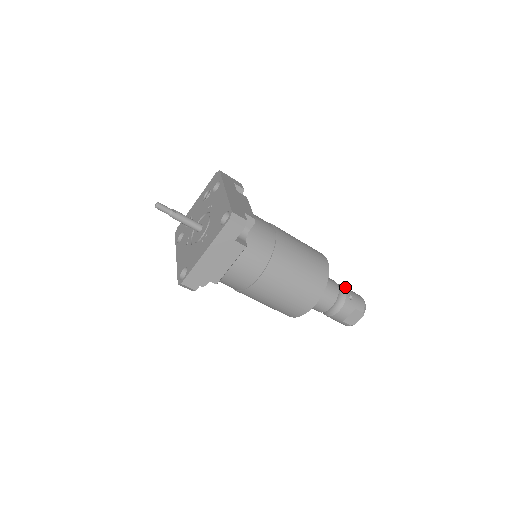
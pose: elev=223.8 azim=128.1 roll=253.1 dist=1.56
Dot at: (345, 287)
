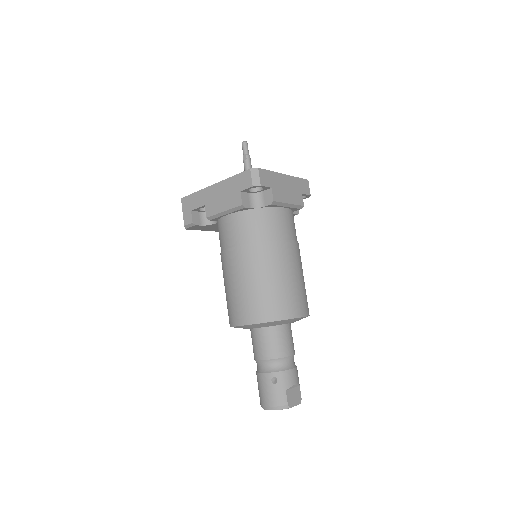
Dot at: occluded
